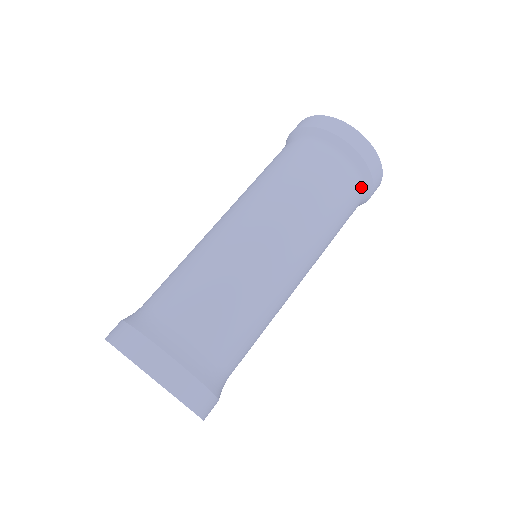
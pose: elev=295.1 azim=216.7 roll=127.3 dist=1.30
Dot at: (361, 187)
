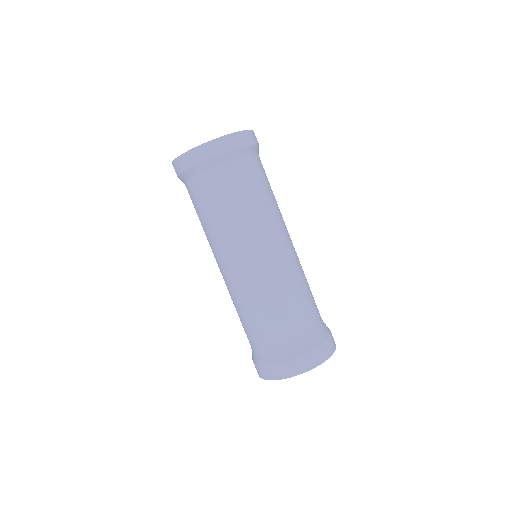
Dot at: occluded
